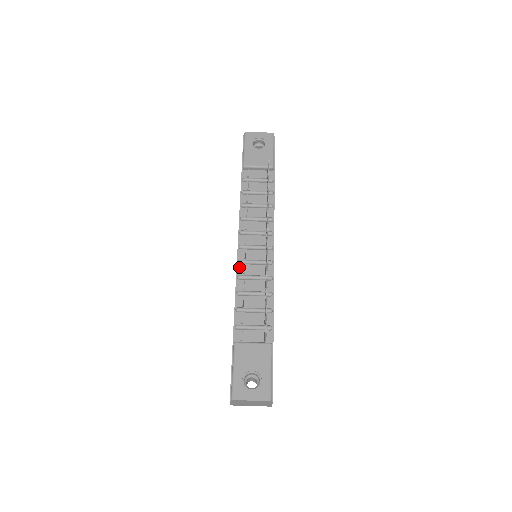
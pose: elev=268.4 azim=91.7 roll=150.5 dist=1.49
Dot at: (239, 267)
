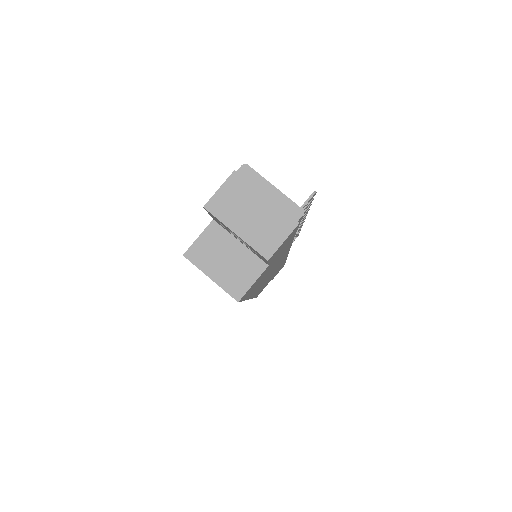
Dot at: occluded
